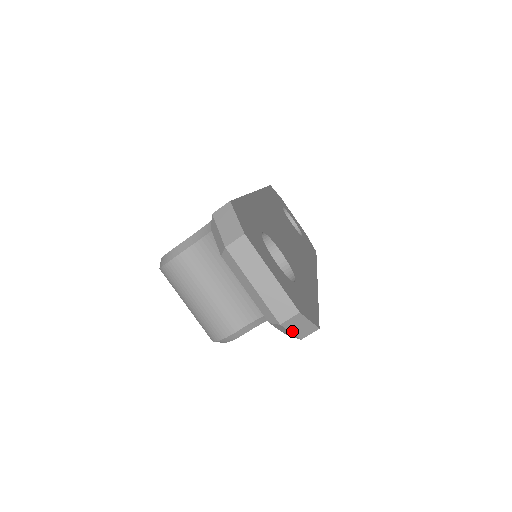
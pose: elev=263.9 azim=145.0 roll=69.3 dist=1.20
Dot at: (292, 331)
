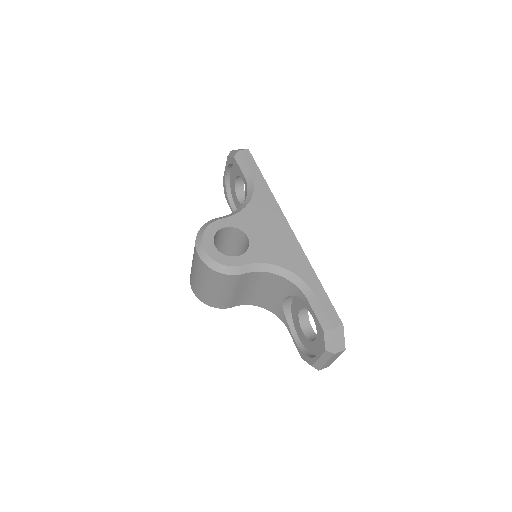
Dot at: occluded
